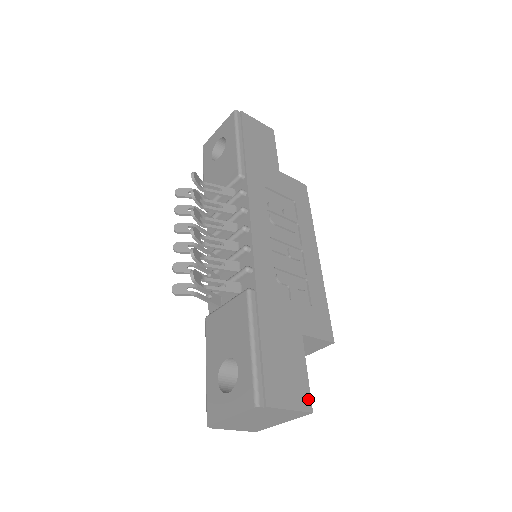
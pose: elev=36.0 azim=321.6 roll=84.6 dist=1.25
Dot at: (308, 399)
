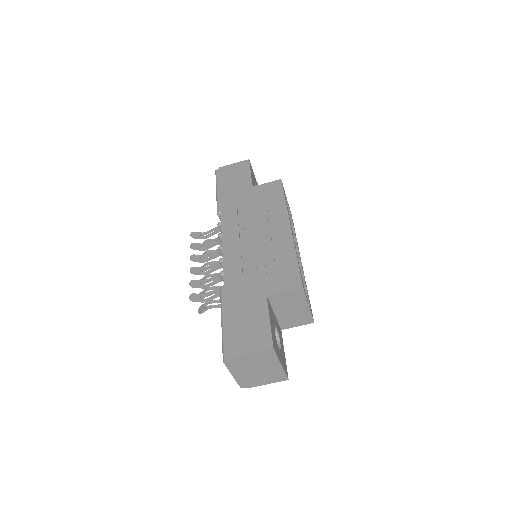
Dot at: (269, 340)
